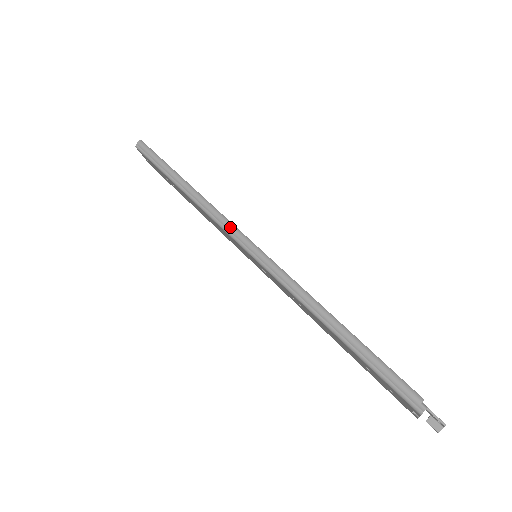
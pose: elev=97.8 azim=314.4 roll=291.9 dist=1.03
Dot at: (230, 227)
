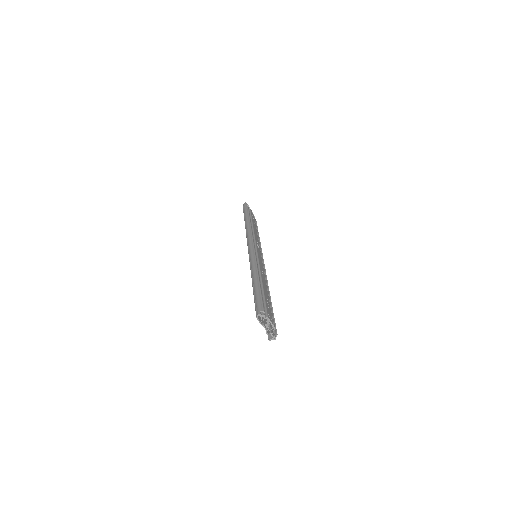
Dot at: (249, 237)
